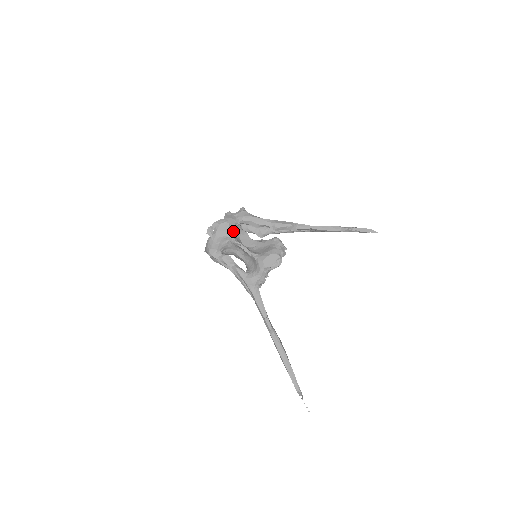
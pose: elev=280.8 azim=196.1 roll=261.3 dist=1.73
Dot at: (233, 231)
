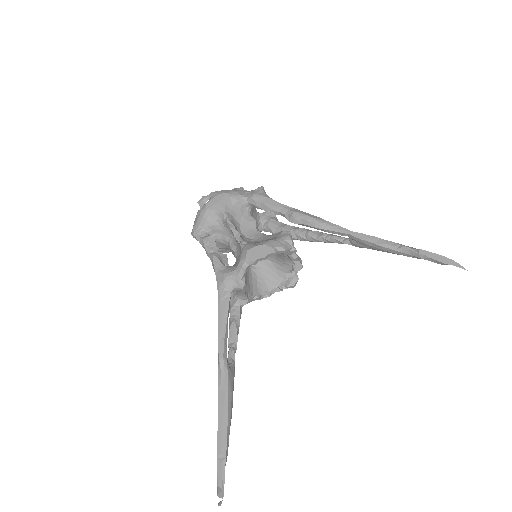
Dot at: (233, 209)
